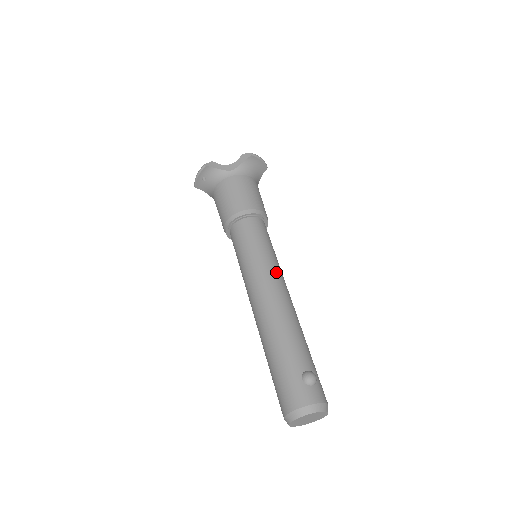
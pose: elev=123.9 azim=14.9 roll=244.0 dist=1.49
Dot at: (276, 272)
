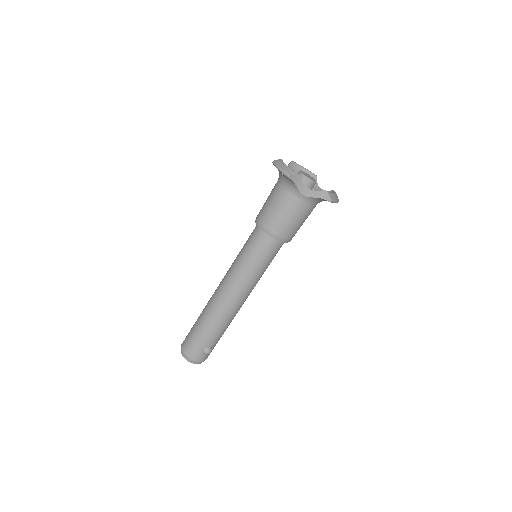
Dot at: (251, 287)
